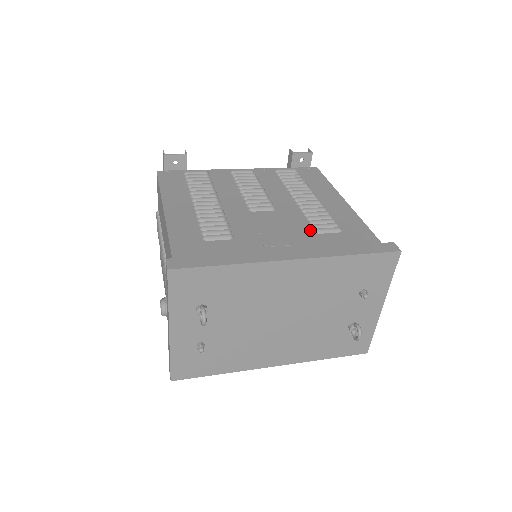
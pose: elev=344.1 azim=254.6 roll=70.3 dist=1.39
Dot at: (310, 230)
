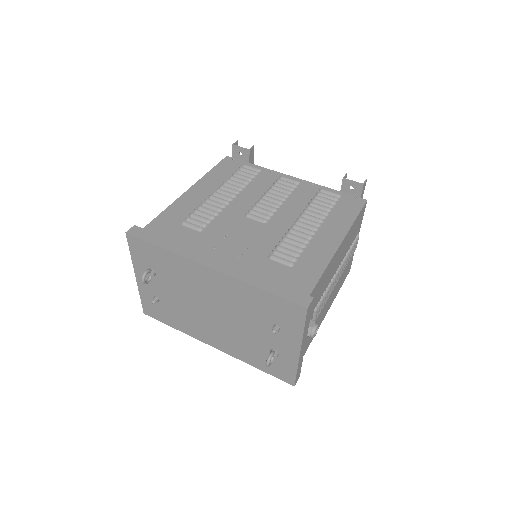
Dot at: (267, 252)
